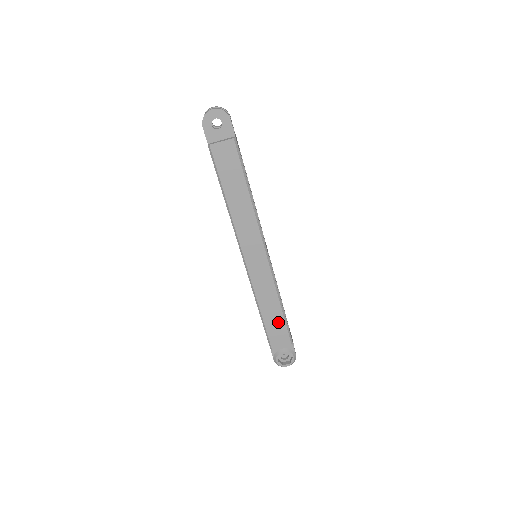
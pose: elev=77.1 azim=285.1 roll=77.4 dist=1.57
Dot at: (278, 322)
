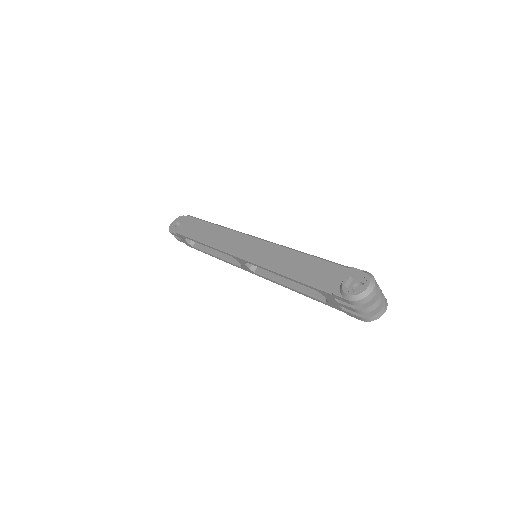
Dot at: (311, 265)
